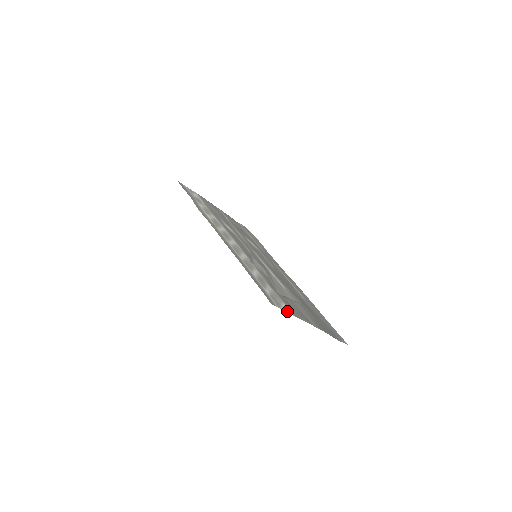
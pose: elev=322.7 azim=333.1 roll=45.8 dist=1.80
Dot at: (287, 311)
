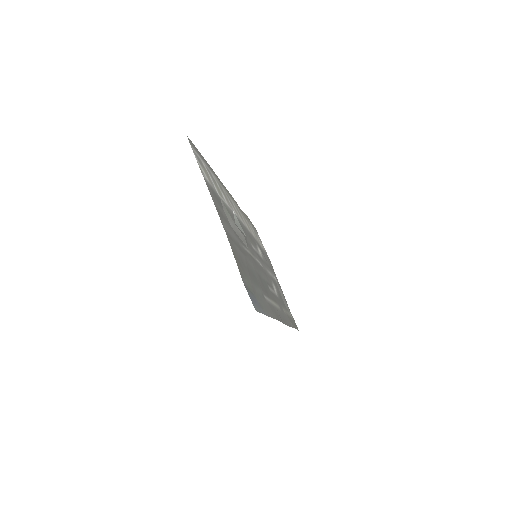
Dot at: (200, 166)
